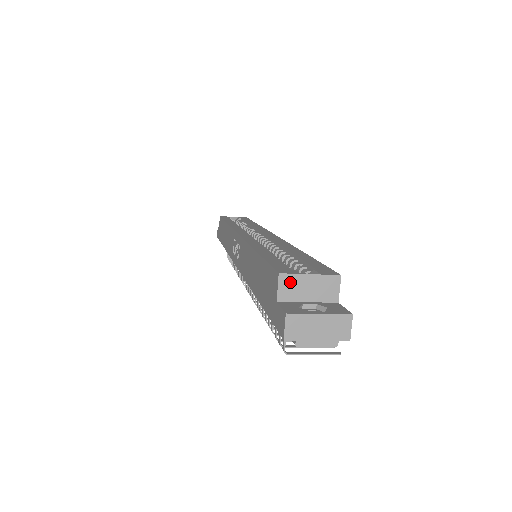
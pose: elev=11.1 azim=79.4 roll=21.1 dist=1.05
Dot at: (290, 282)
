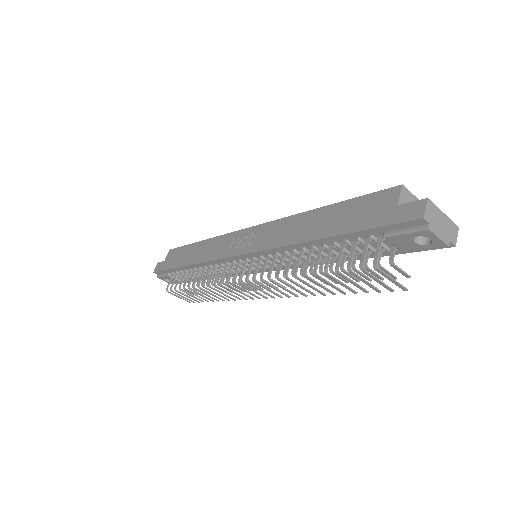
Dot at: (407, 196)
